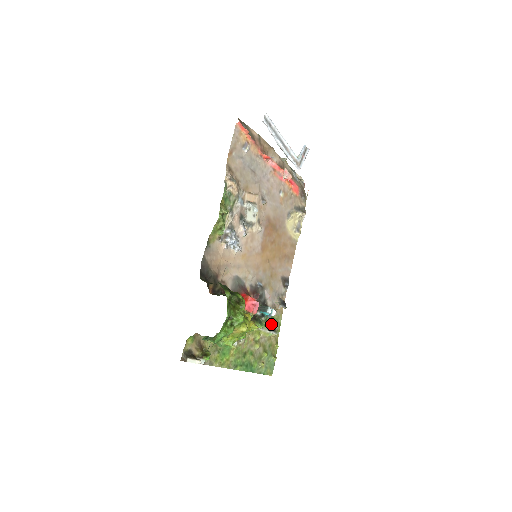
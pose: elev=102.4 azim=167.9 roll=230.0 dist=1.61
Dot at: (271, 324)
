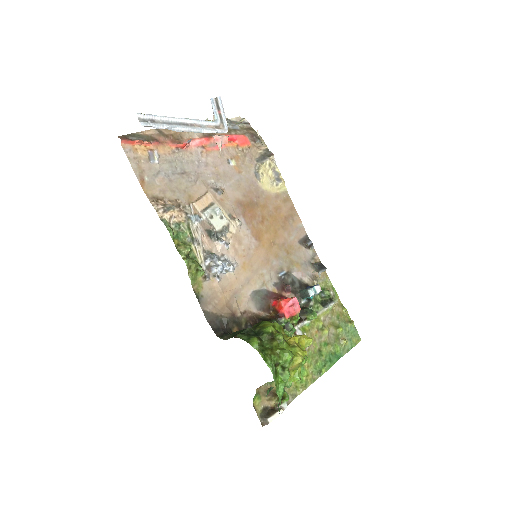
Dot at: (323, 297)
